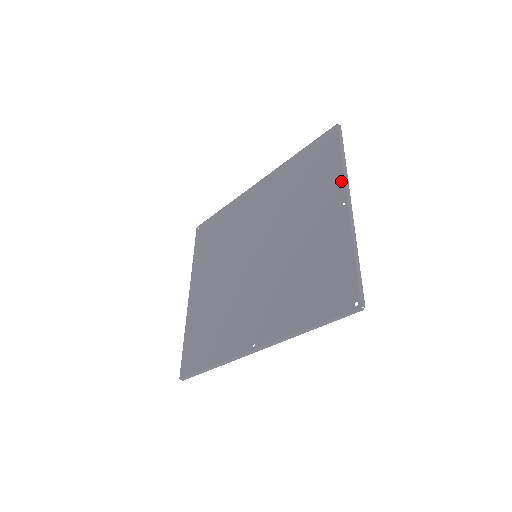
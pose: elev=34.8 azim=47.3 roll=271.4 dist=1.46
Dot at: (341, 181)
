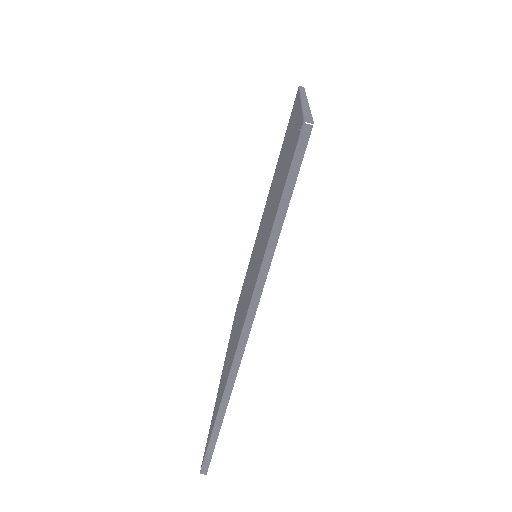
Dot at: (298, 100)
